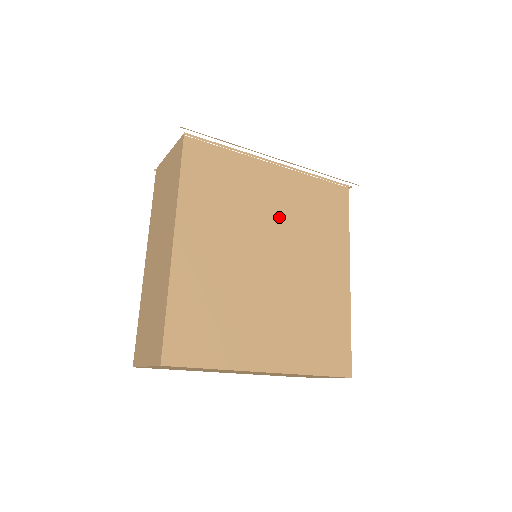
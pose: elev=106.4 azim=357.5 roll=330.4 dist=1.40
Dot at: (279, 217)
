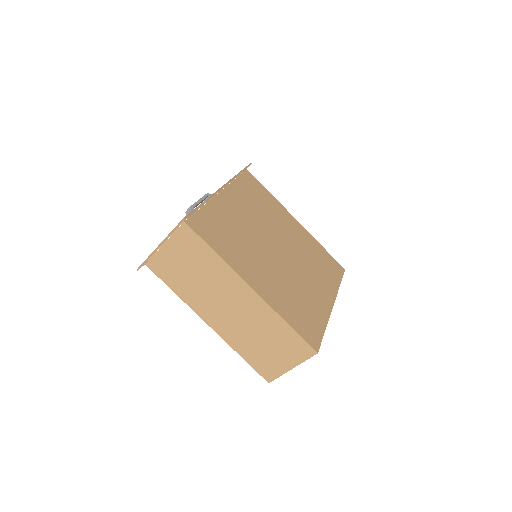
Dot at: (254, 221)
